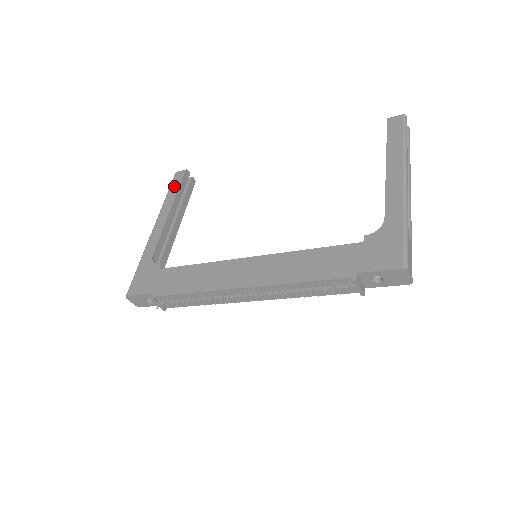
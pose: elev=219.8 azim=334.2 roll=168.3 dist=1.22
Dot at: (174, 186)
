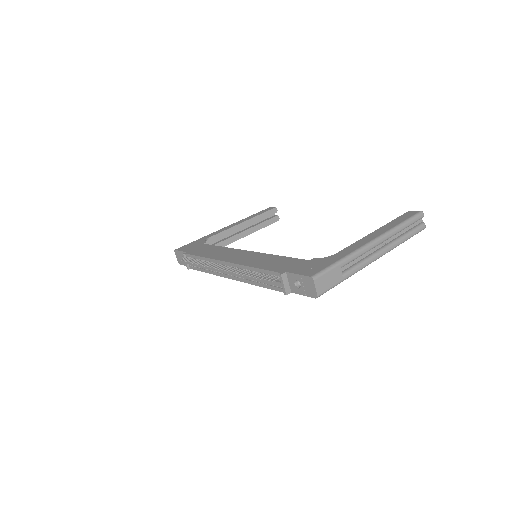
Dot at: (260, 212)
